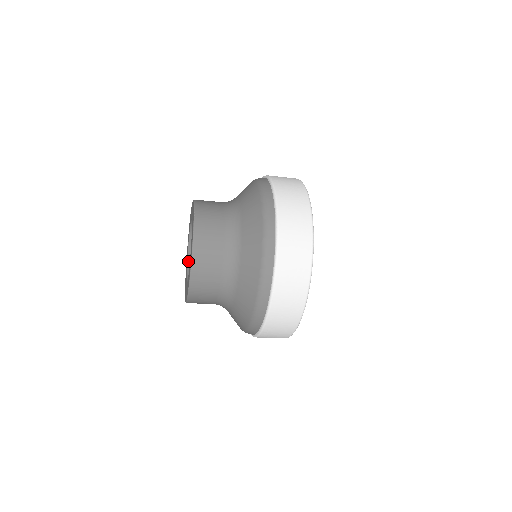
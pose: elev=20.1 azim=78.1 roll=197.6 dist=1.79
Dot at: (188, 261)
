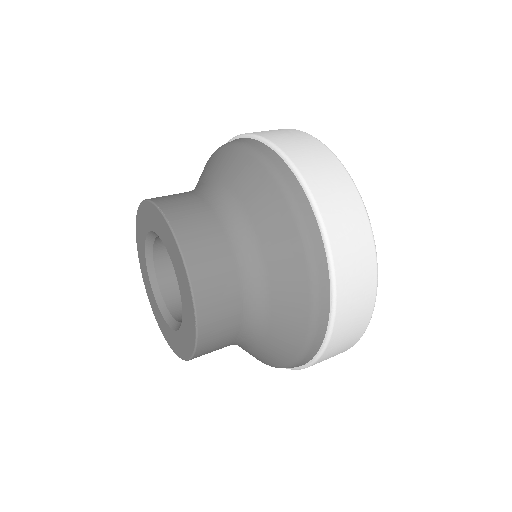
Dot at: (159, 304)
